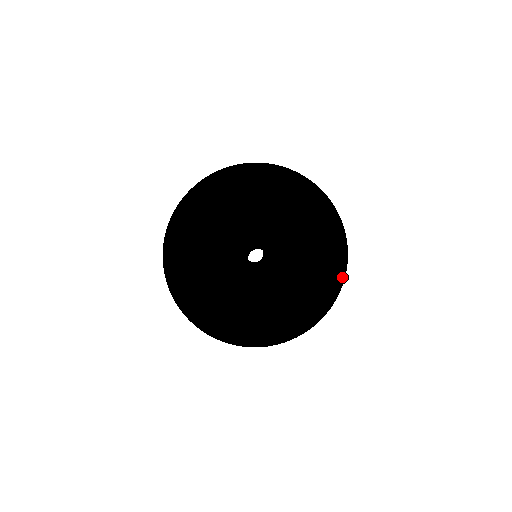
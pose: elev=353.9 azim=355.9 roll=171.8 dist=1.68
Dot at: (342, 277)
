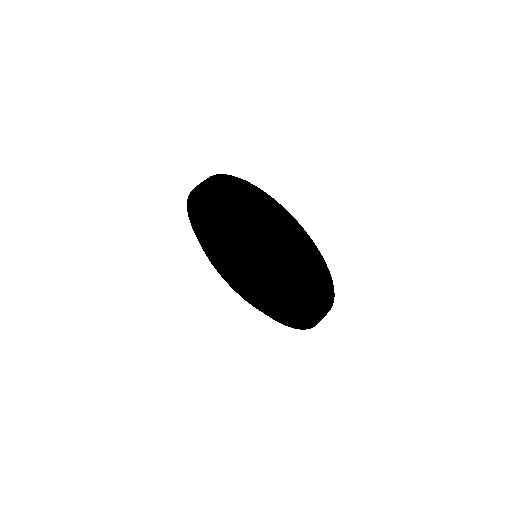
Dot at: (308, 287)
